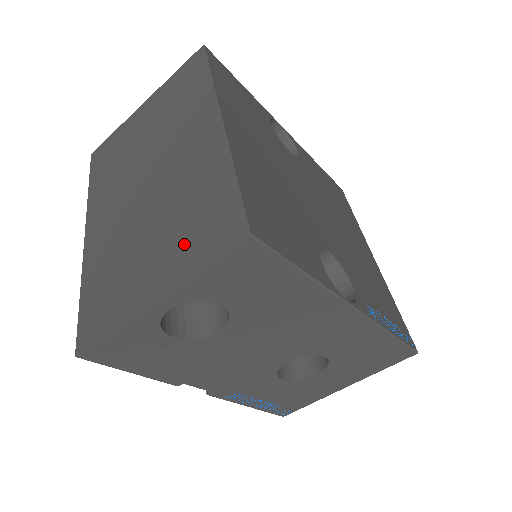
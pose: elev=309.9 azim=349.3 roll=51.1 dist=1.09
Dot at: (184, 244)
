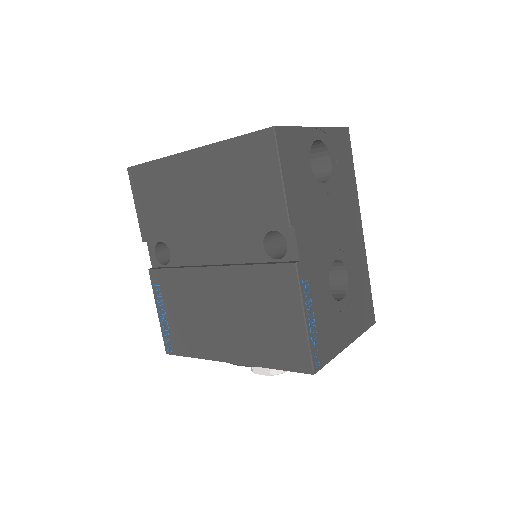
Dot at: occluded
